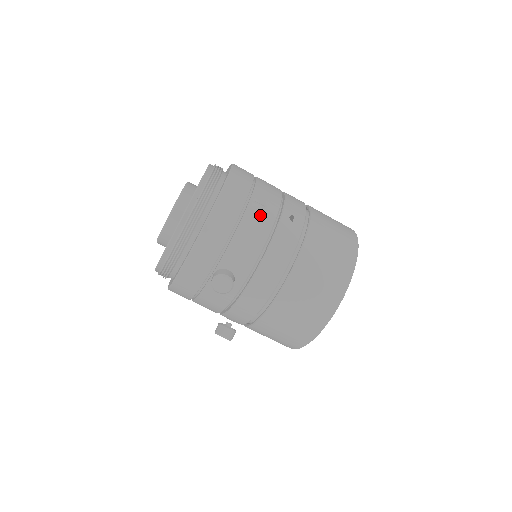
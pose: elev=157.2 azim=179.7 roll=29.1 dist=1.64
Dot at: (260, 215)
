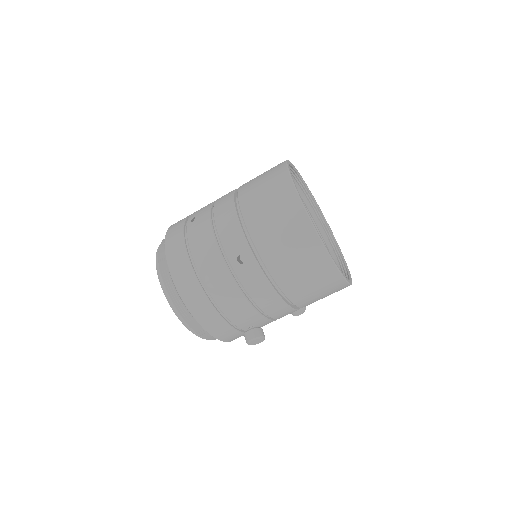
Dot at: (221, 288)
